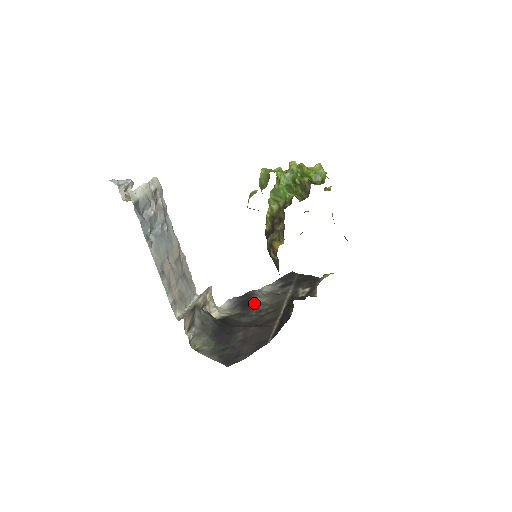
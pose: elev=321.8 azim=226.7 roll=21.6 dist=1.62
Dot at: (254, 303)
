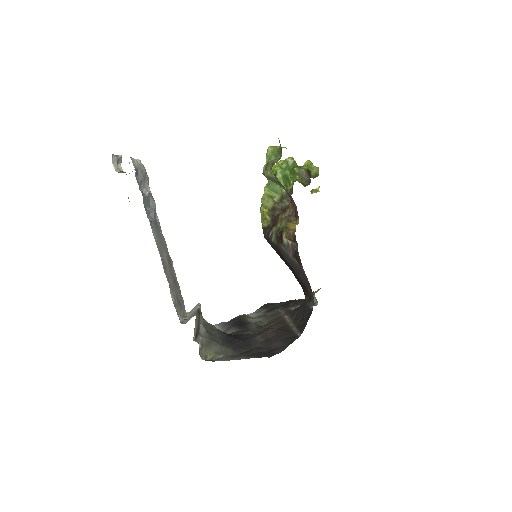
Dot at: (249, 322)
